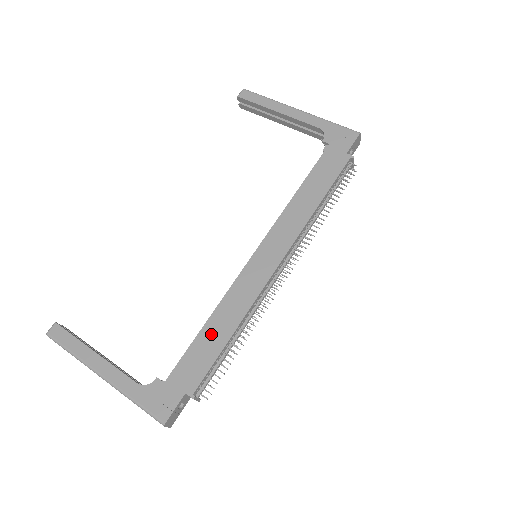
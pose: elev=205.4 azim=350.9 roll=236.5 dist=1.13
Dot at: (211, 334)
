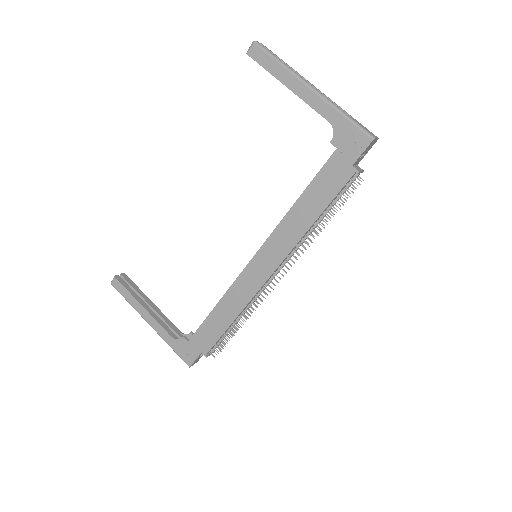
Dot at: (217, 318)
